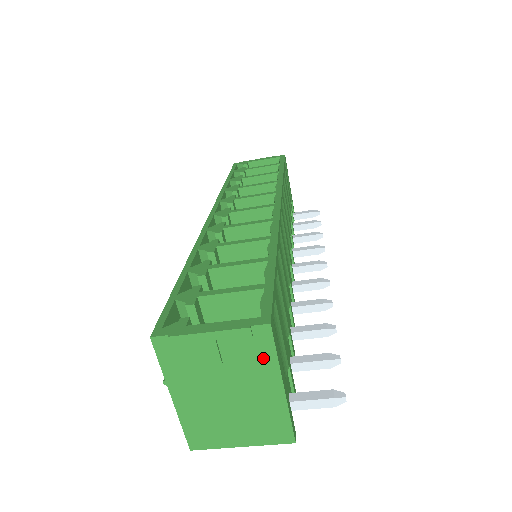
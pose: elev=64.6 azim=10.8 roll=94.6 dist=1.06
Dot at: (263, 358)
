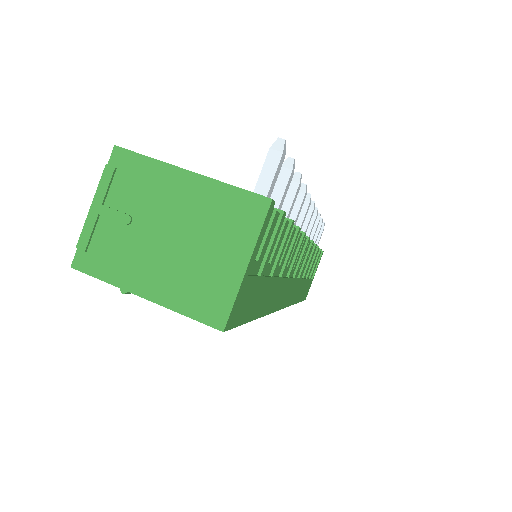
Dot at: (146, 173)
